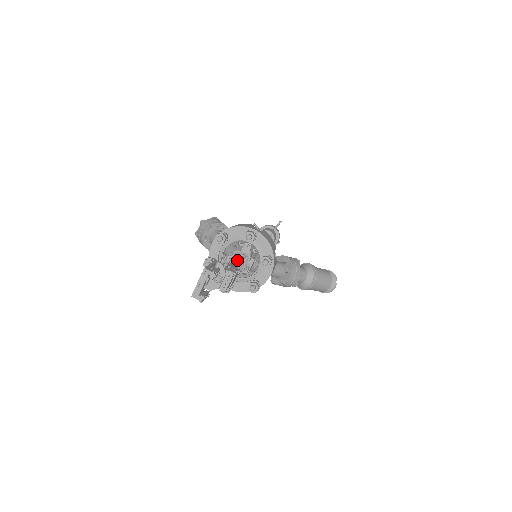
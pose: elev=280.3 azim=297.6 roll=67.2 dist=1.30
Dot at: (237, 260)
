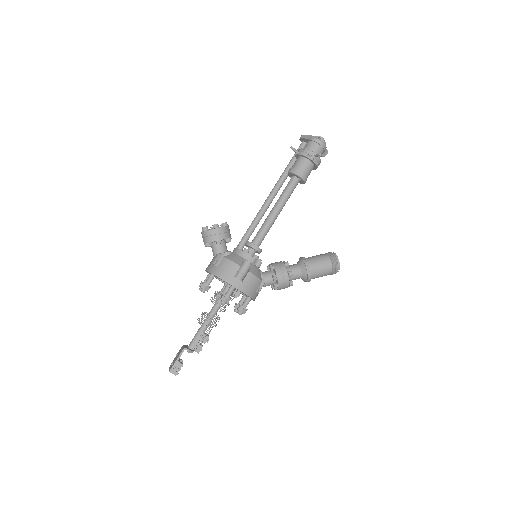
Dot at: occluded
